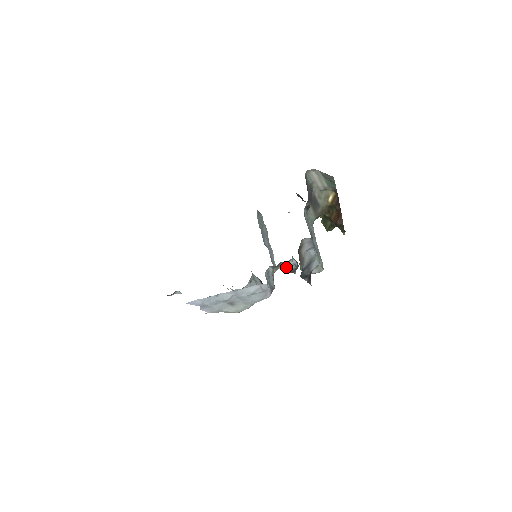
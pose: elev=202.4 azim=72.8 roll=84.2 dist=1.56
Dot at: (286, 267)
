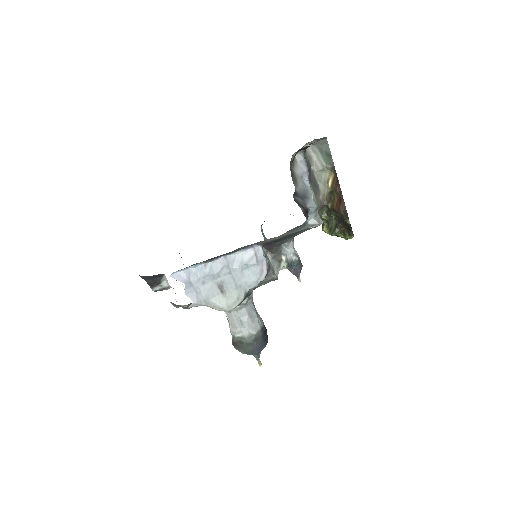
Dot at: (287, 258)
